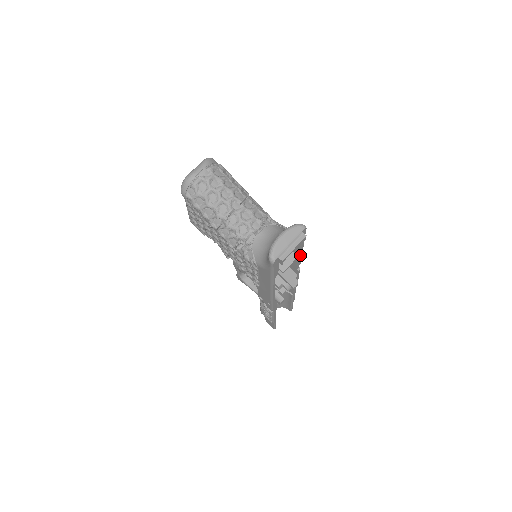
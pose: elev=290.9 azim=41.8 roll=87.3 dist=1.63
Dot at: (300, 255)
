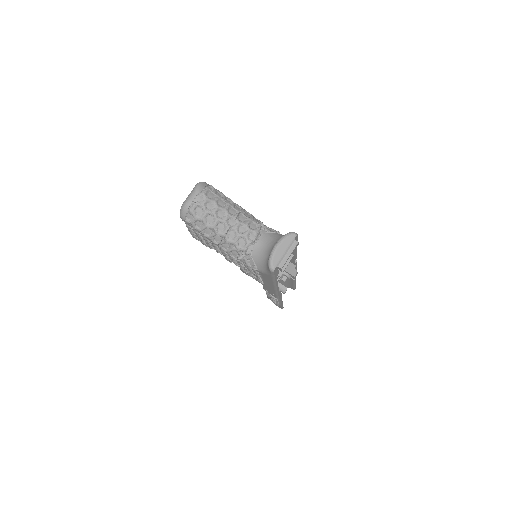
Dot at: (295, 253)
